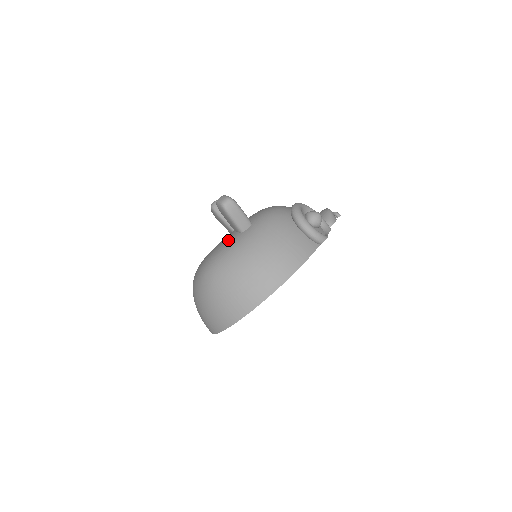
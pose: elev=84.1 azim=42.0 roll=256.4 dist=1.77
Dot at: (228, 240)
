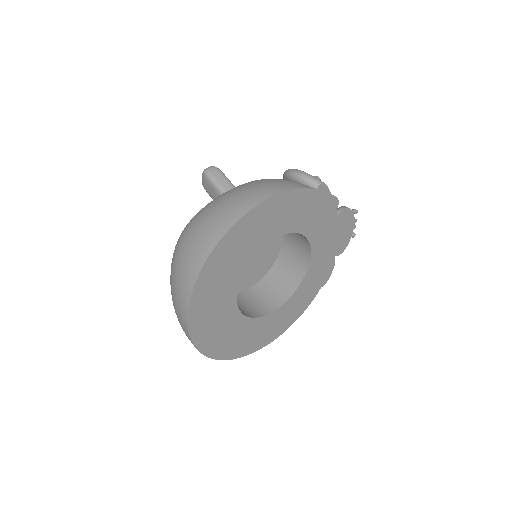
Dot at: occluded
